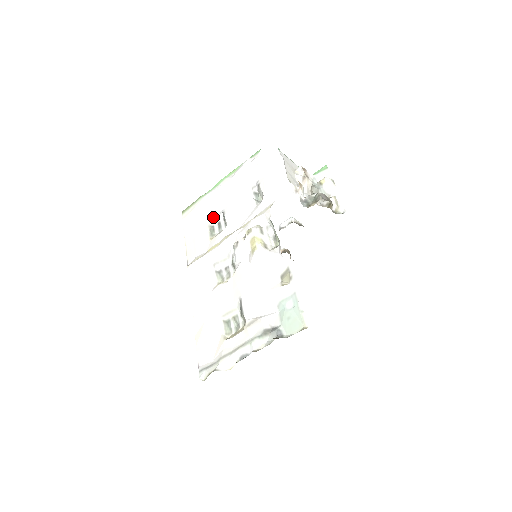
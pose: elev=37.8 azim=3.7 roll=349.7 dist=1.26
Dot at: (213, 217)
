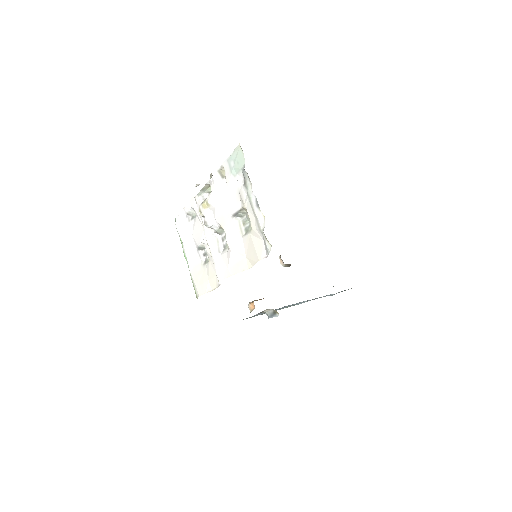
Dot at: (200, 261)
